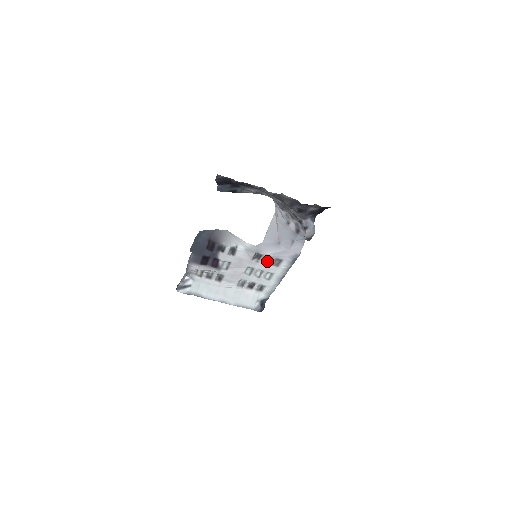
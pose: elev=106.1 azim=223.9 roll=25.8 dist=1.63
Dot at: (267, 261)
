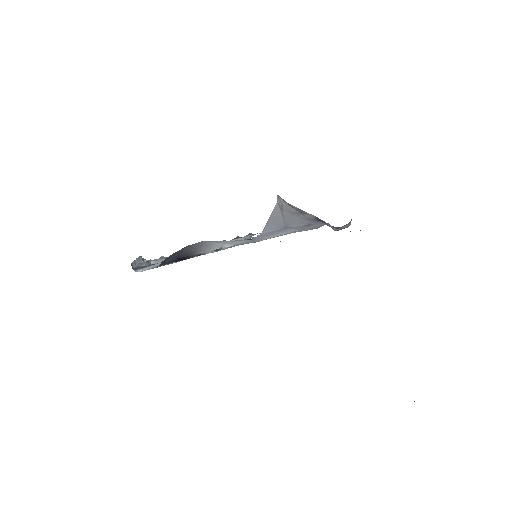
Dot at: occluded
